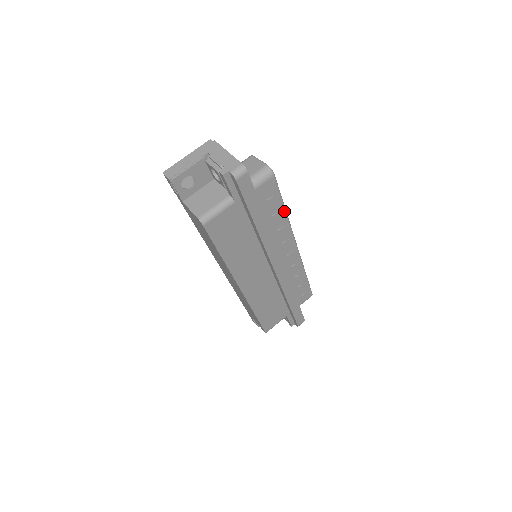
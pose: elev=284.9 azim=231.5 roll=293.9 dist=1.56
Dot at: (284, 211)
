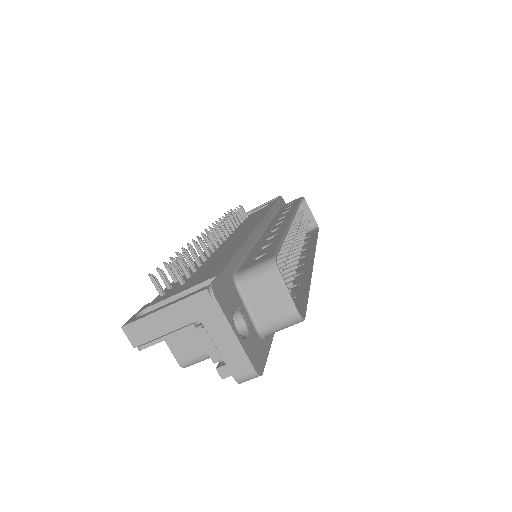
Dot at: (307, 289)
